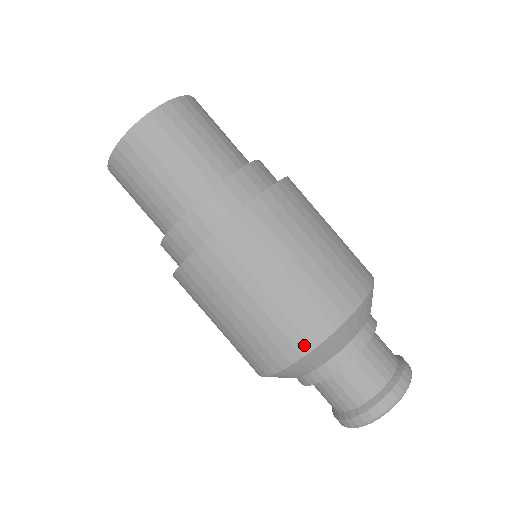
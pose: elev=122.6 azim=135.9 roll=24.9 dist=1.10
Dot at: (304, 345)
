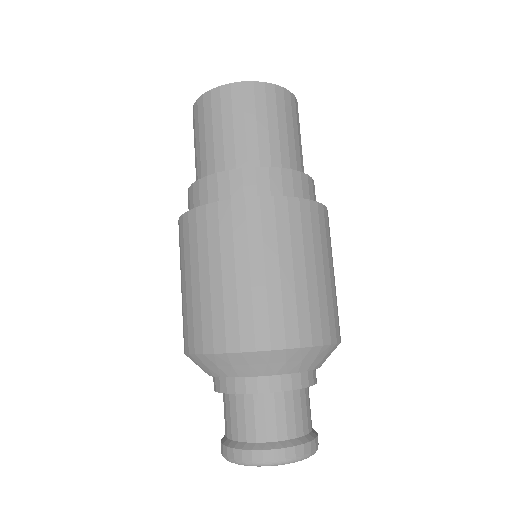
Dot at: (221, 344)
